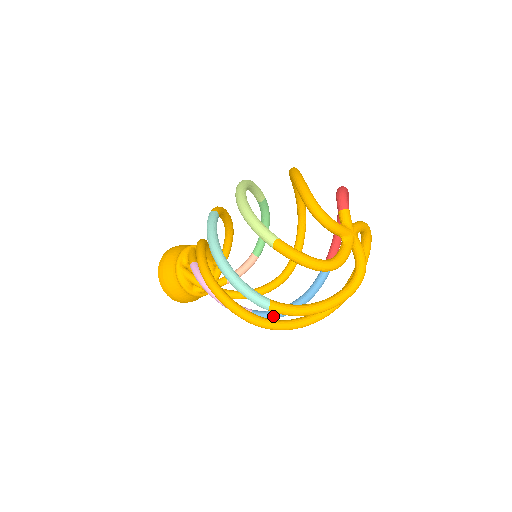
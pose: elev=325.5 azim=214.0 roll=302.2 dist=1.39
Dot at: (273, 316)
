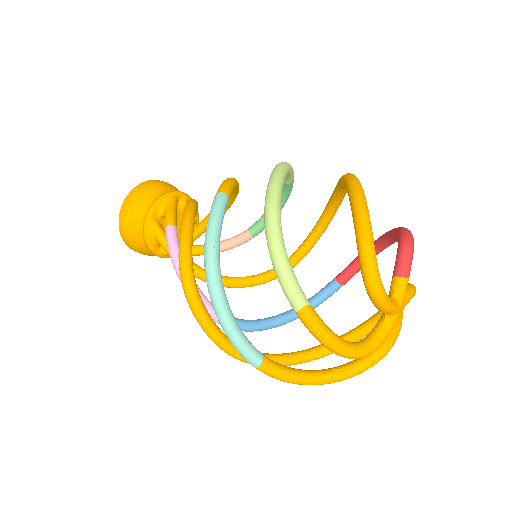
Dot at: (250, 329)
